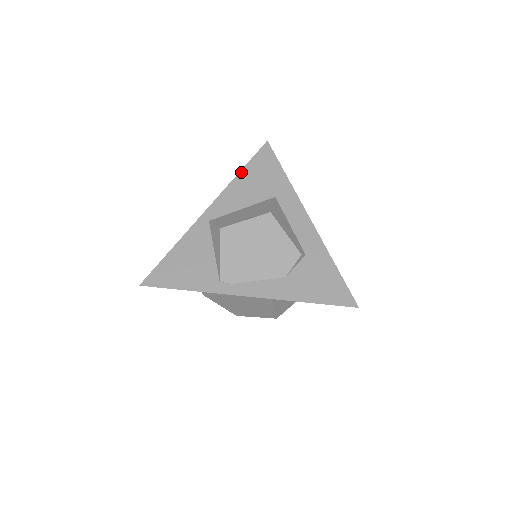
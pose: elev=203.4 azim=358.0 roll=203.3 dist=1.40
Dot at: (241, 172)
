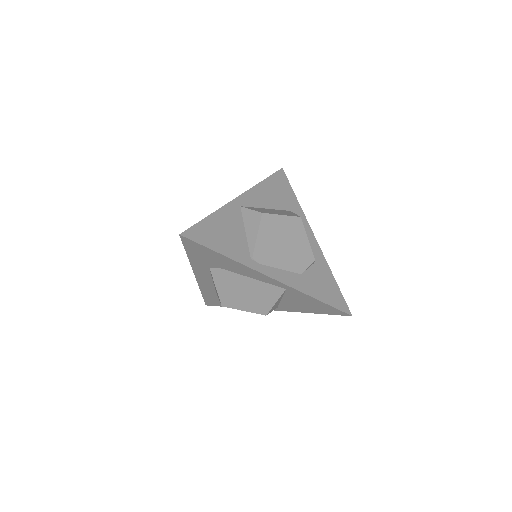
Dot at: (264, 181)
